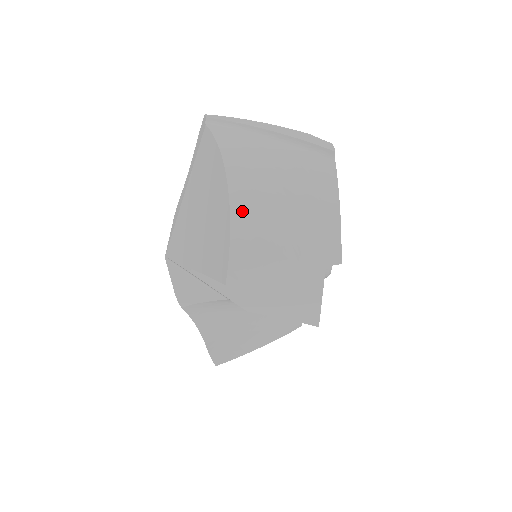
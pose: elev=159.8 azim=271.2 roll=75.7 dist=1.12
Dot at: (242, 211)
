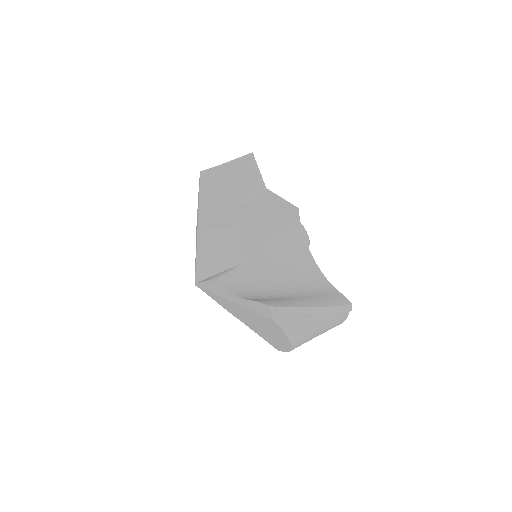
Dot at: occluded
